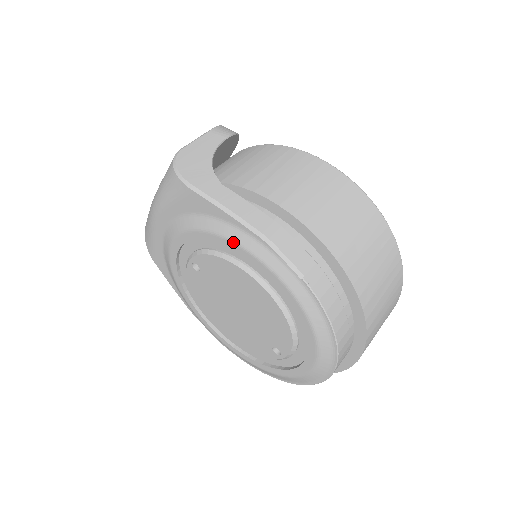
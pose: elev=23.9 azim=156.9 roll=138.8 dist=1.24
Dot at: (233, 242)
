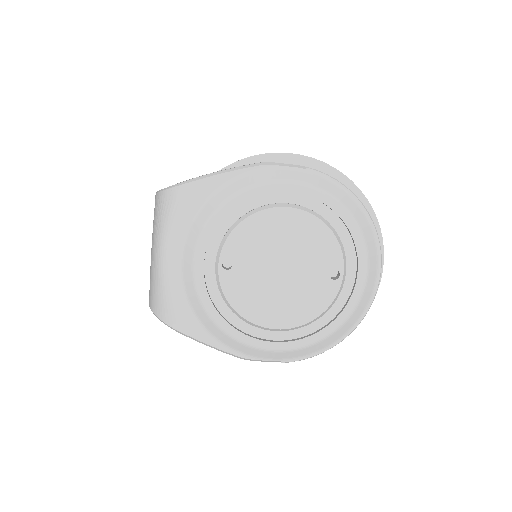
Dot at: (245, 189)
